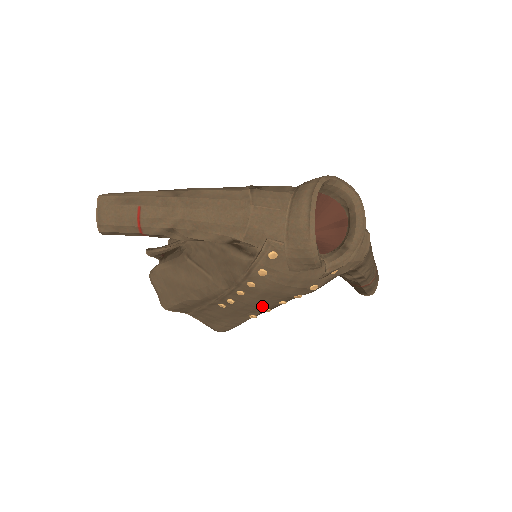
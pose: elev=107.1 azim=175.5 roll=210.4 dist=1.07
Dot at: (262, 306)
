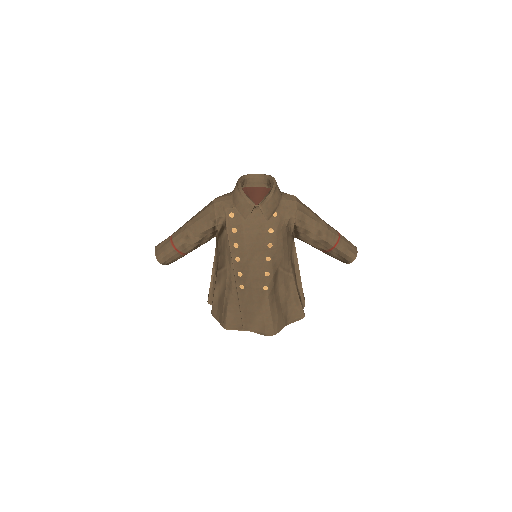
Dot at: (259, 269)
